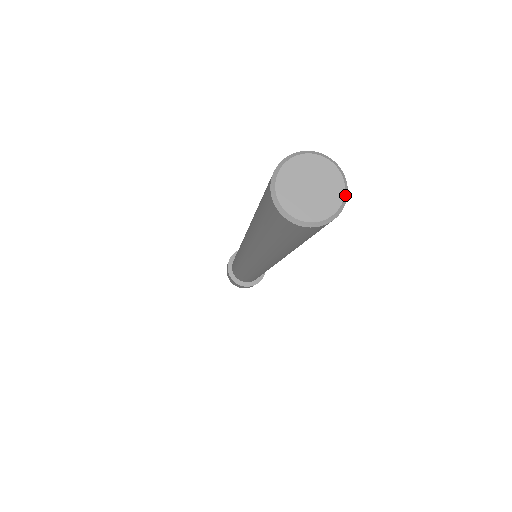
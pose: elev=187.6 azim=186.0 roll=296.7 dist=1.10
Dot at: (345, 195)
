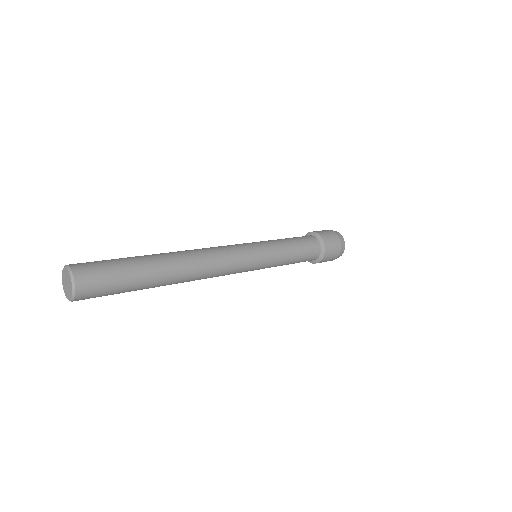
Dot at: (73, 289)
